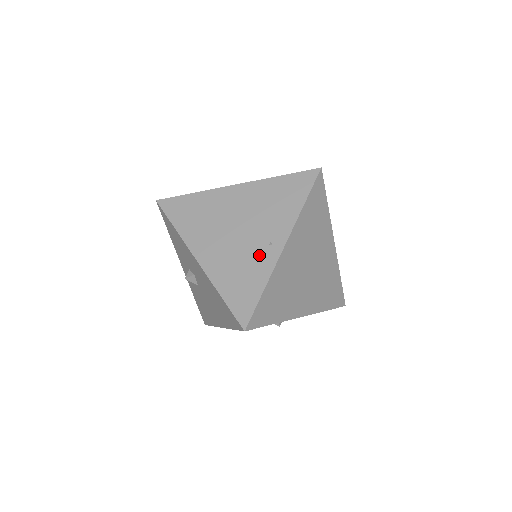
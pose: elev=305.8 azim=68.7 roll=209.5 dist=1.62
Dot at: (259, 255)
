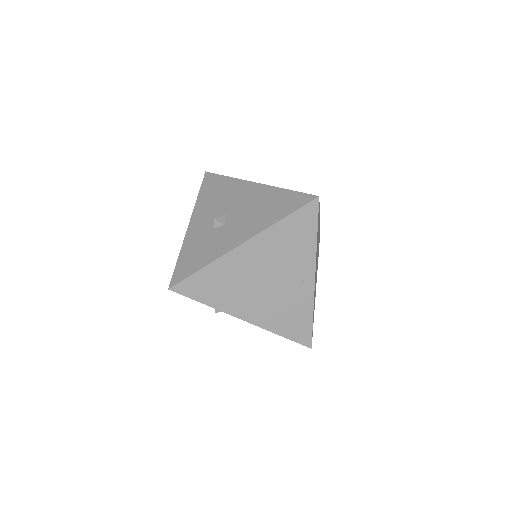
Dot at: (297, 294)
